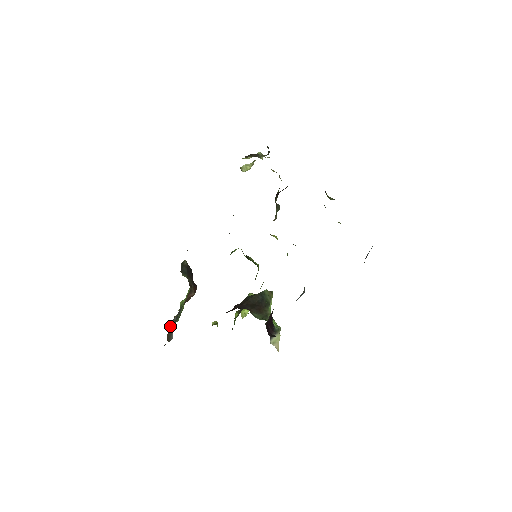
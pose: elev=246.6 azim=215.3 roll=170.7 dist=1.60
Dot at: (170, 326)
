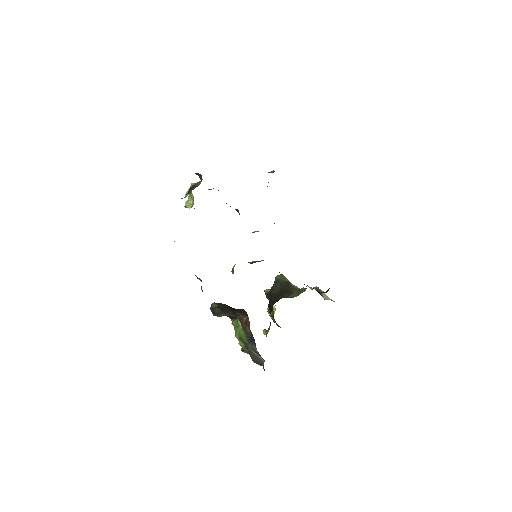
Dot at: (251, 355)
